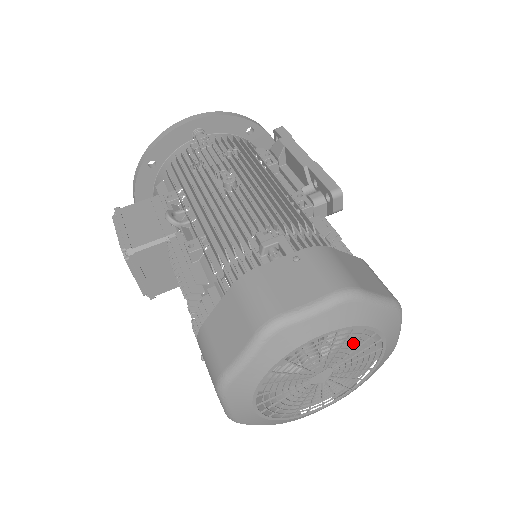
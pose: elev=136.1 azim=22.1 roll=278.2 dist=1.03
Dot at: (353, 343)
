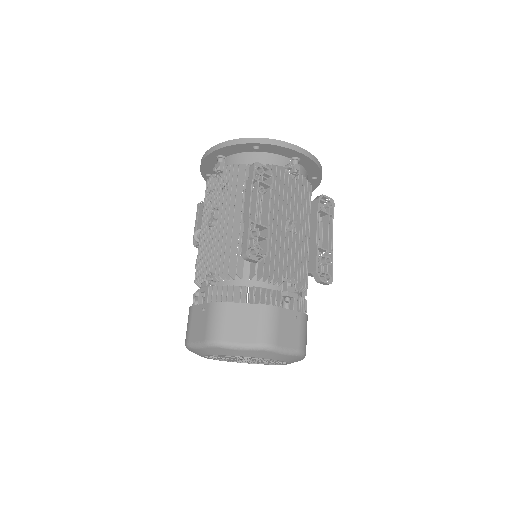
Dot at: (242, 357)
